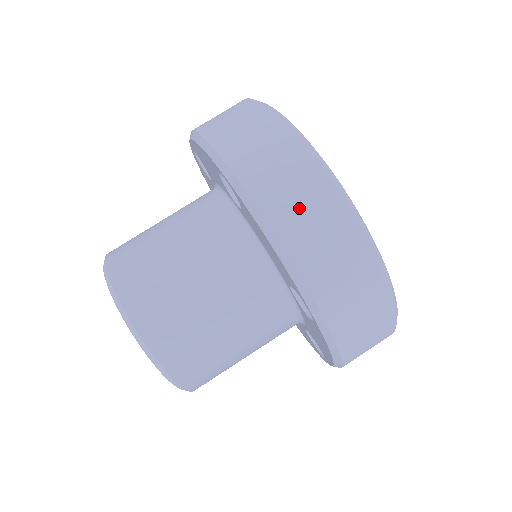
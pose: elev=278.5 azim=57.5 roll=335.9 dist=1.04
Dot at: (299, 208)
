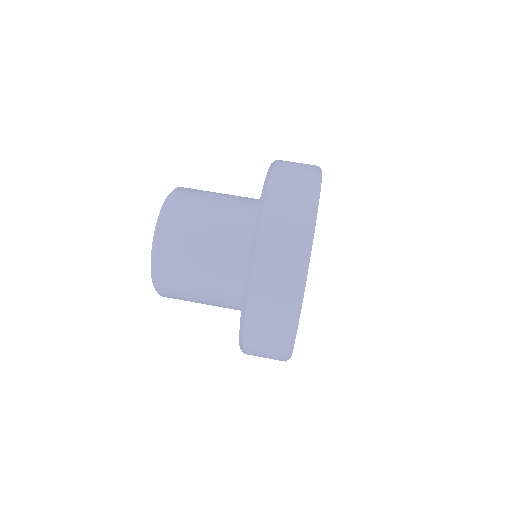
Dot at: (295, 164)
